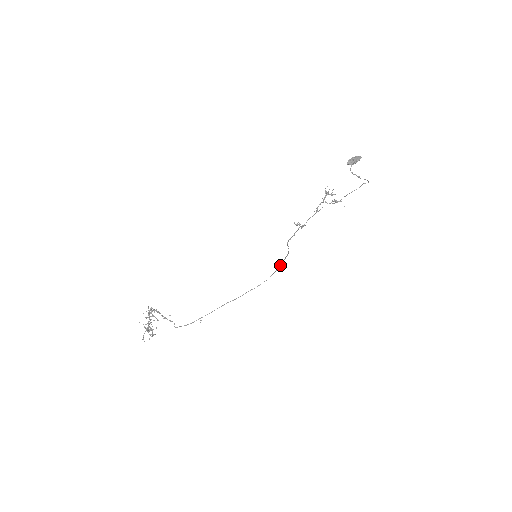
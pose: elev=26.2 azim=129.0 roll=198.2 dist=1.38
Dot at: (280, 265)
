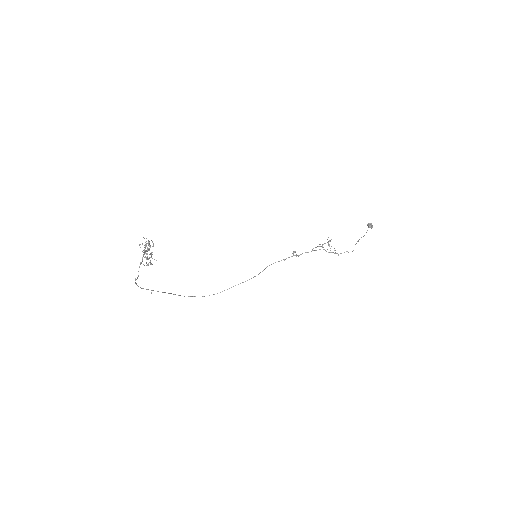
Dot at: occluded
